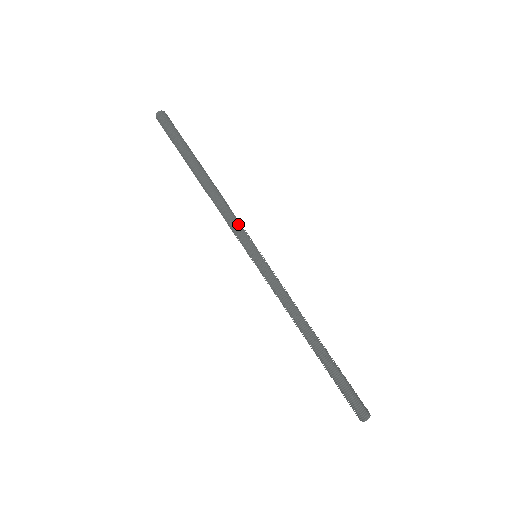
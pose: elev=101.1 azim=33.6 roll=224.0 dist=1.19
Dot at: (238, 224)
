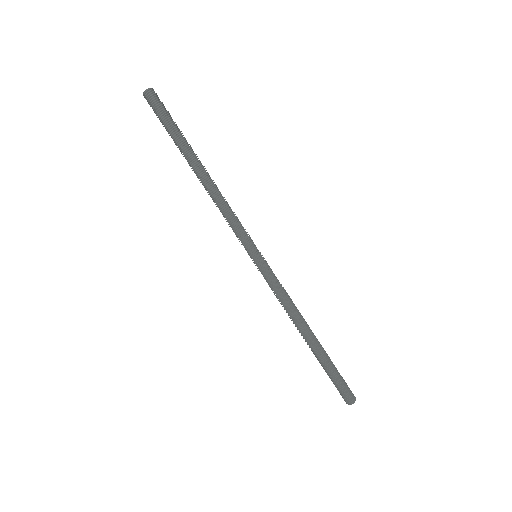
Dot at: (234, 226)
